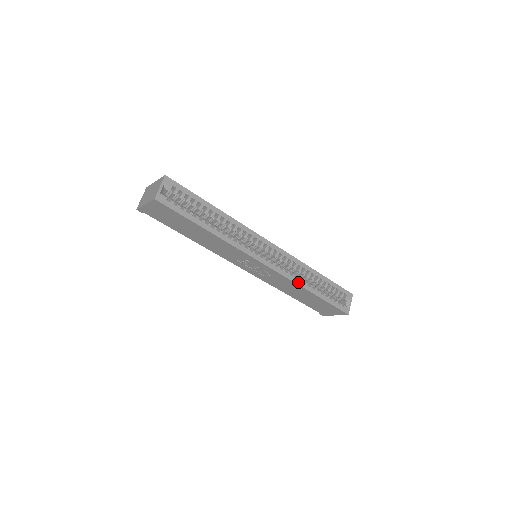
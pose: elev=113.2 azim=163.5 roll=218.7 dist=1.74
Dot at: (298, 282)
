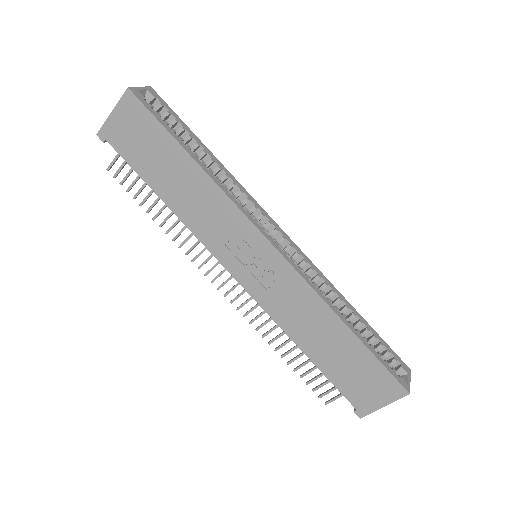
Dot at: (322, 296)
